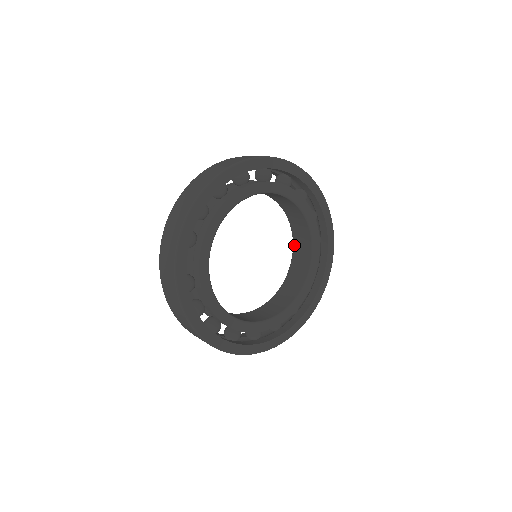
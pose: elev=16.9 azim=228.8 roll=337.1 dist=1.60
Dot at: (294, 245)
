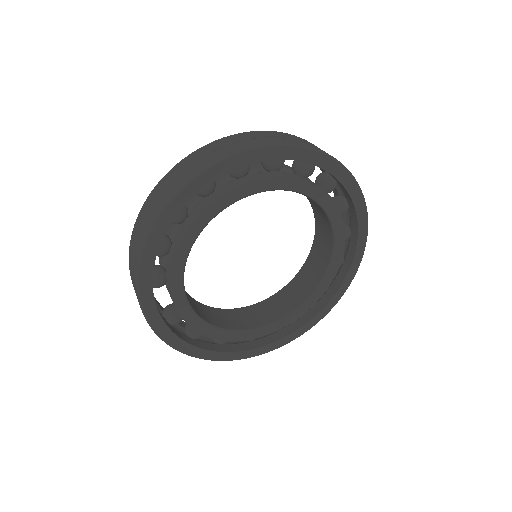
Dot at: (314, 214)
